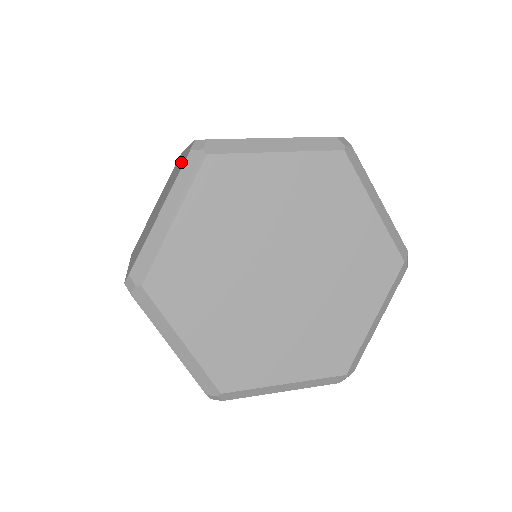
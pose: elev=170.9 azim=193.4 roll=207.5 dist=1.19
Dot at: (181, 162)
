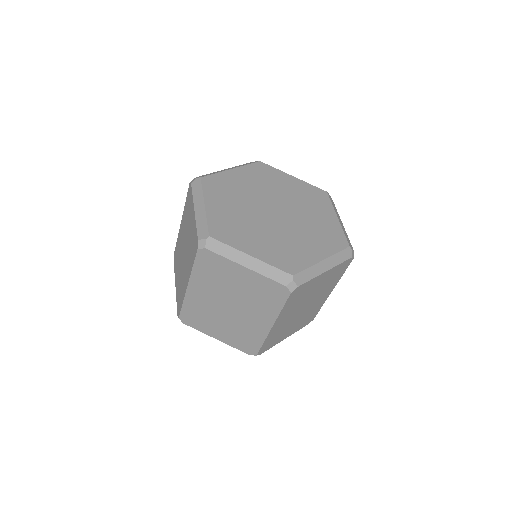
Dot at: occluded
